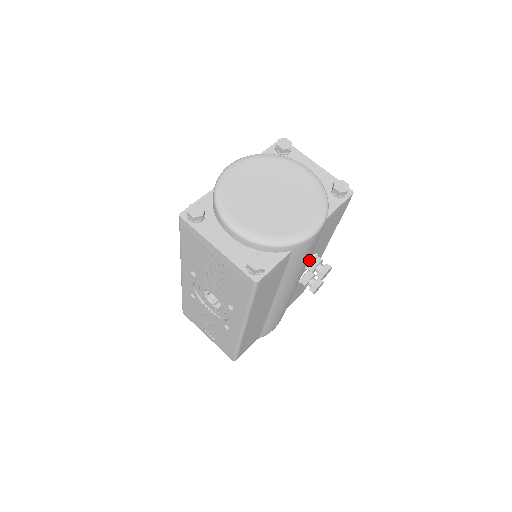
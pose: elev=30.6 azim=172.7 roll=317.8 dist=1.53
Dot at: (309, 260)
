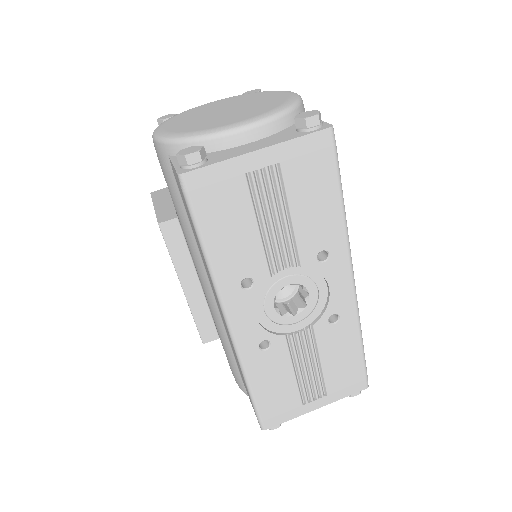
Dot at: occluded
